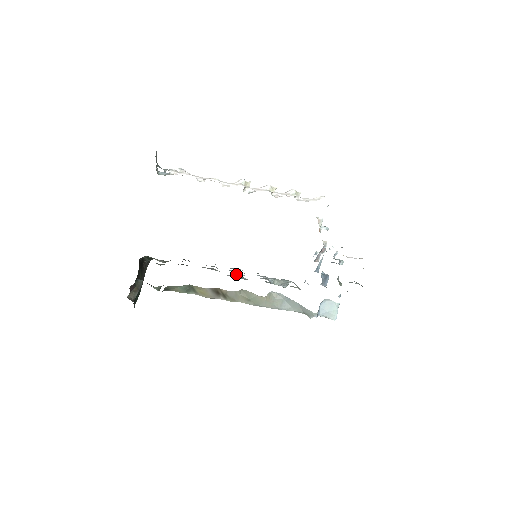
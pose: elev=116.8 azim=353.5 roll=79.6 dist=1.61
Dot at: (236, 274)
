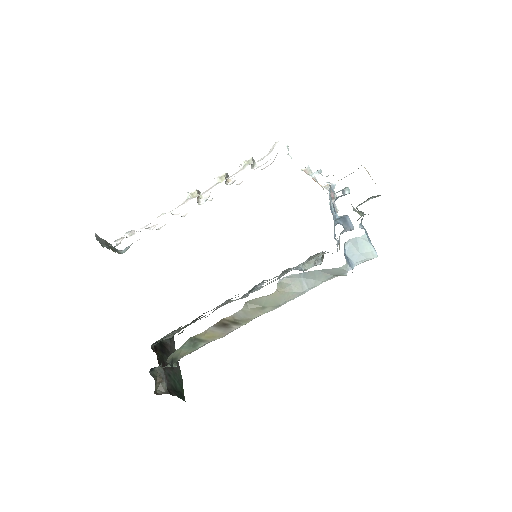
Dot at: occluded
